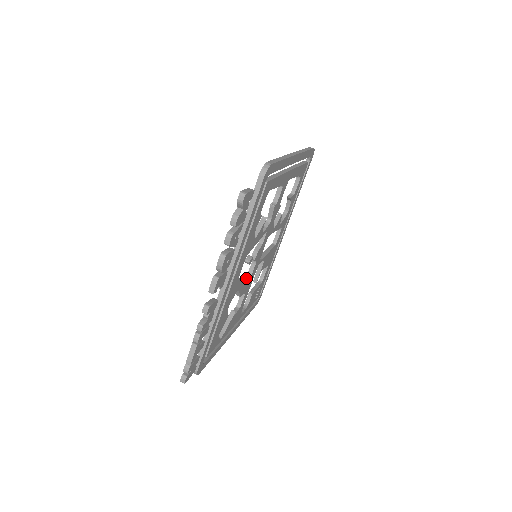
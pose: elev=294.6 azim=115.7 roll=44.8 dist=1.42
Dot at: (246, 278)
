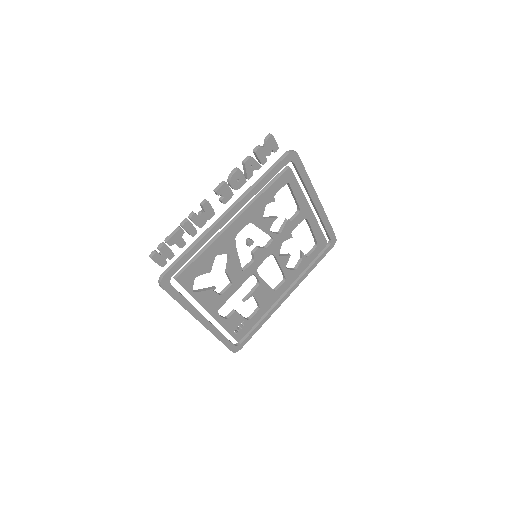
Dot at: occluded
